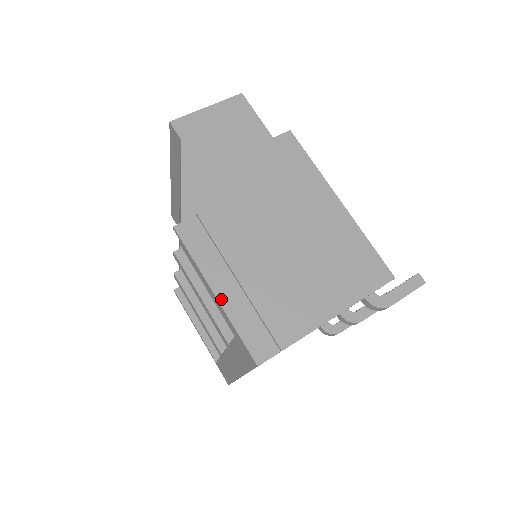
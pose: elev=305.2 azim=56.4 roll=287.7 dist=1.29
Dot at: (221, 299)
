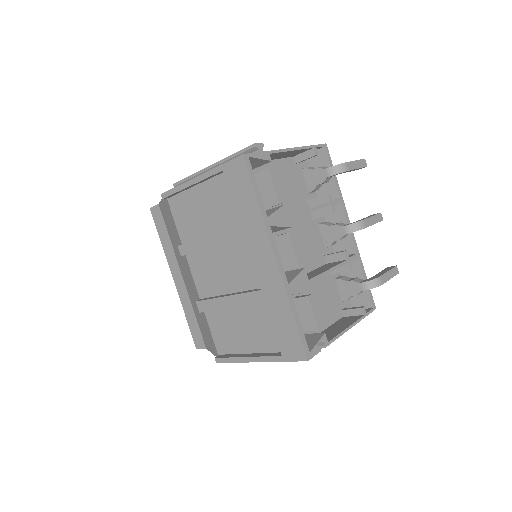
Dot at: (204, 174)
